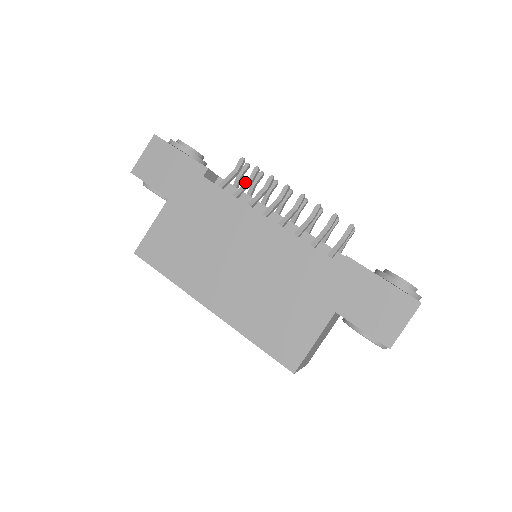
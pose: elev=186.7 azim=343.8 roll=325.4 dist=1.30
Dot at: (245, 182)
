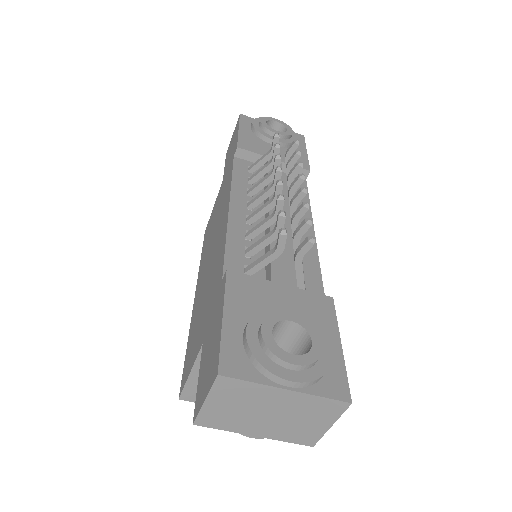
Dot at: (267, 163)
